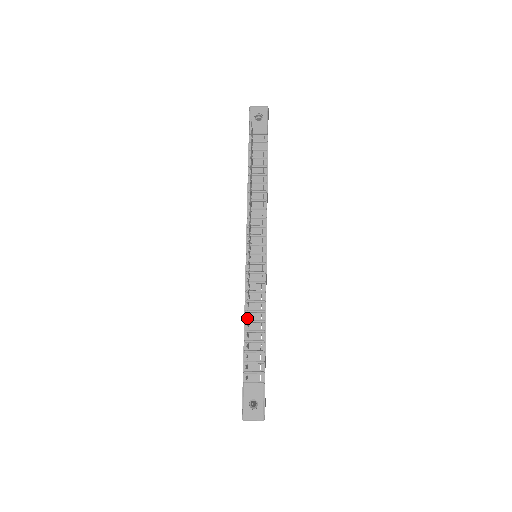
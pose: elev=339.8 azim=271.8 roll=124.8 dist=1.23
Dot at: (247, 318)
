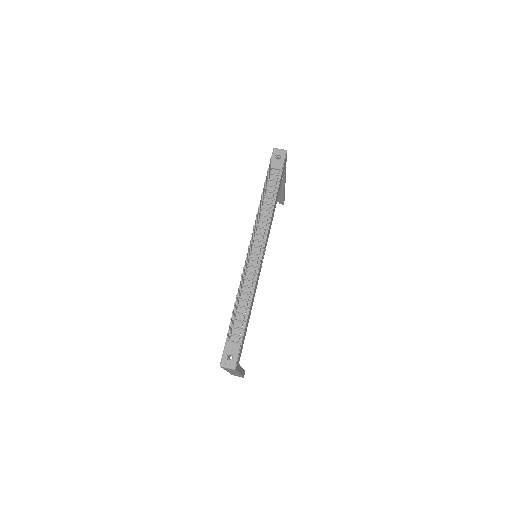
Dot at: (239, 297)
